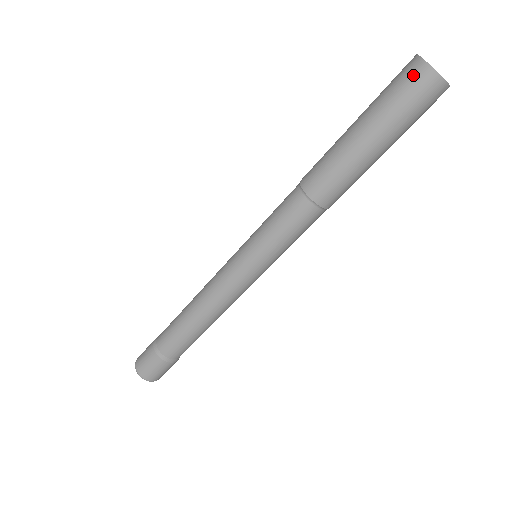
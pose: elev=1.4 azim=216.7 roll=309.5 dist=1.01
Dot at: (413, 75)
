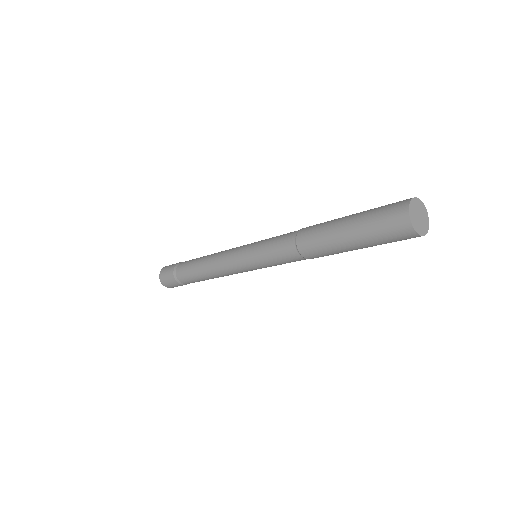
Dot at: (401, 232)
